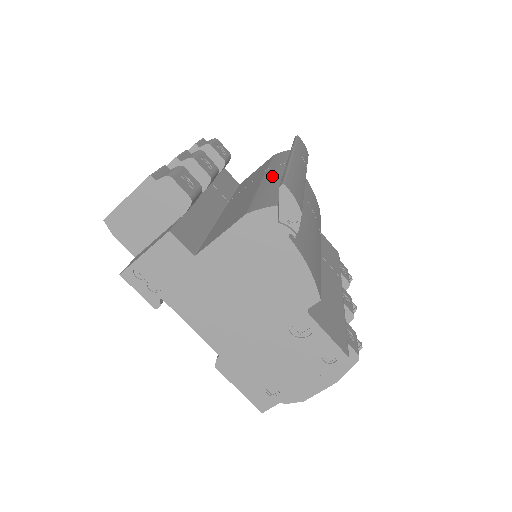
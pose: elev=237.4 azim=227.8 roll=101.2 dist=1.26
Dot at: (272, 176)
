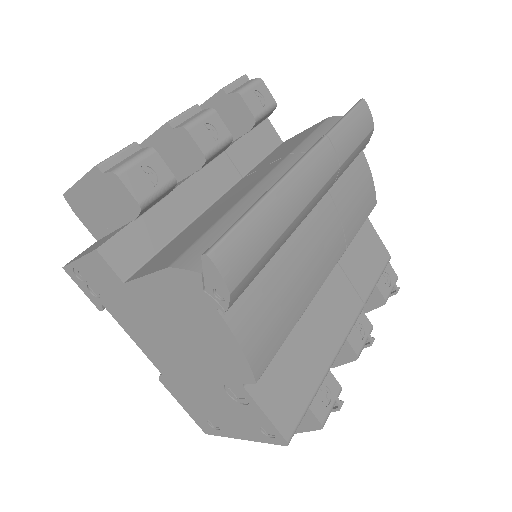
Dot at: (271, 181)
